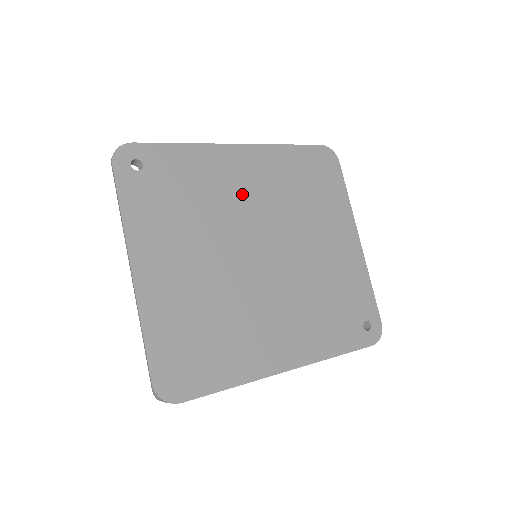
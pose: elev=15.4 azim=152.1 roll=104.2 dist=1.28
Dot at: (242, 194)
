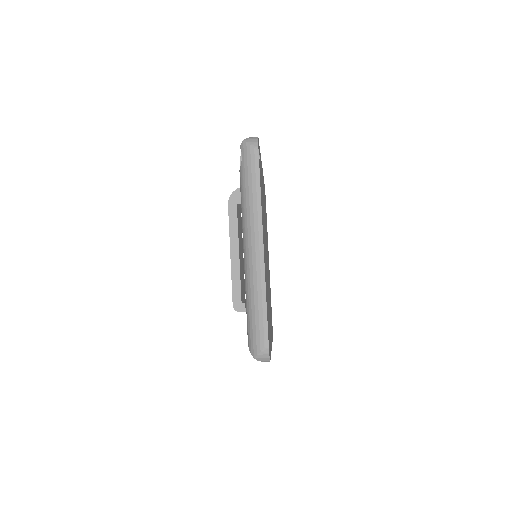
Dot at: occluded
